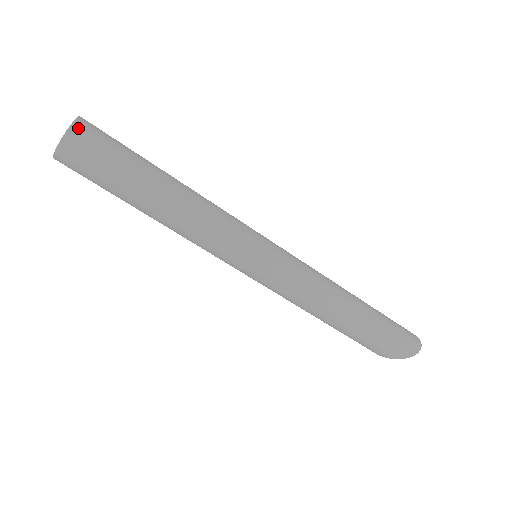
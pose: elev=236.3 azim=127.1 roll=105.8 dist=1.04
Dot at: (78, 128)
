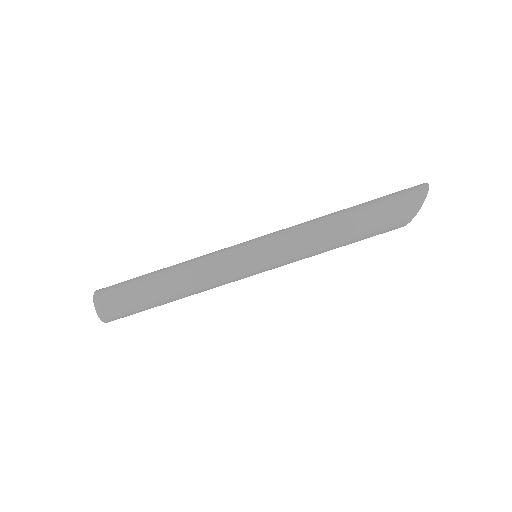
Dot at: (98, 292)
